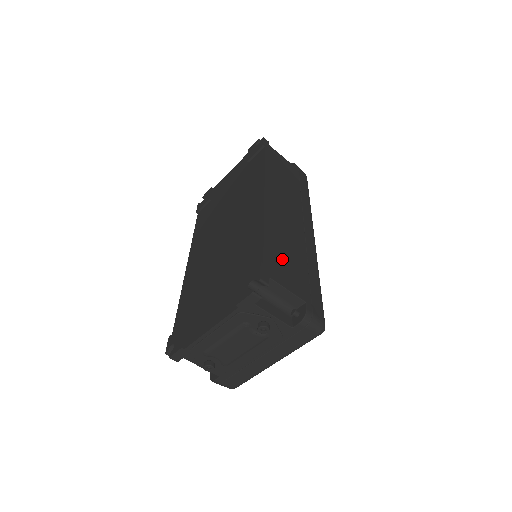
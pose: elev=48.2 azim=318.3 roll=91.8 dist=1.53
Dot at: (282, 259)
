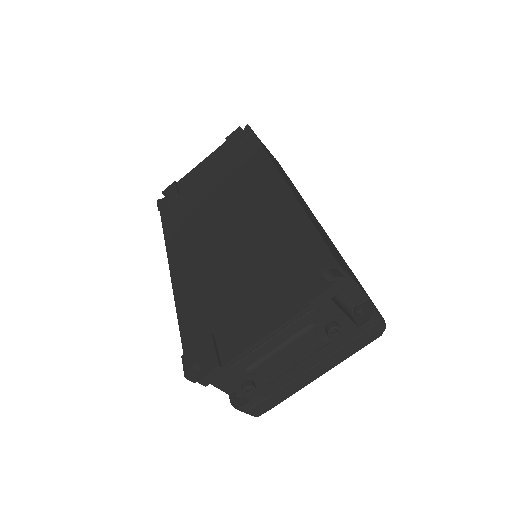
Dot at: (333, 249)
